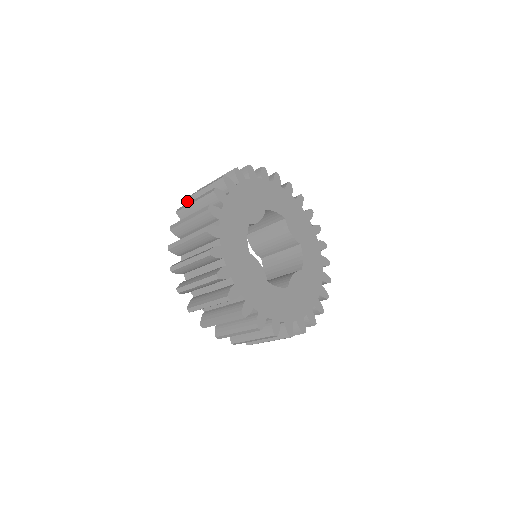
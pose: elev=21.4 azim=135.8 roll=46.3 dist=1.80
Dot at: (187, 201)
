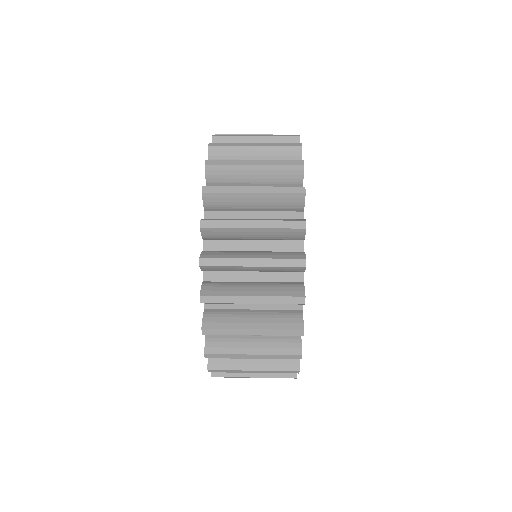
Dot at: (205, 197)
